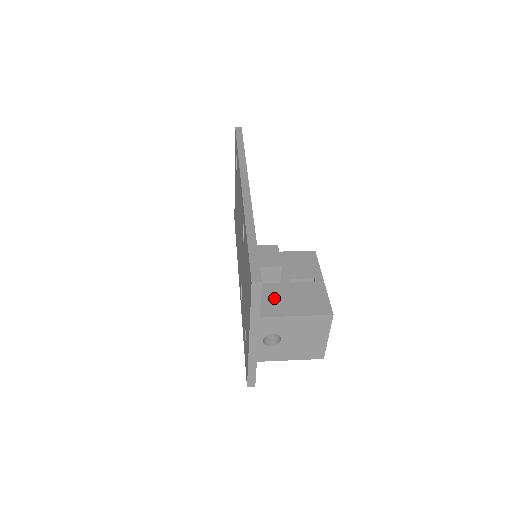
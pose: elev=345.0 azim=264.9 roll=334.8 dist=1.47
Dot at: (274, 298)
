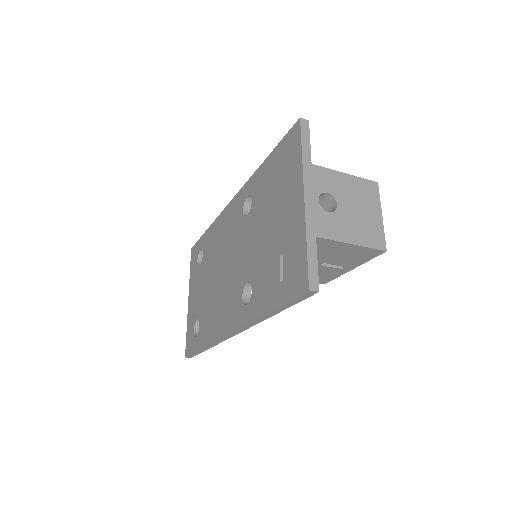
Dot at: occluded
